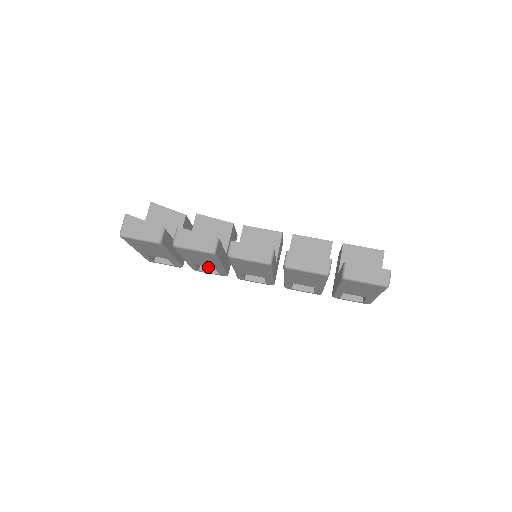
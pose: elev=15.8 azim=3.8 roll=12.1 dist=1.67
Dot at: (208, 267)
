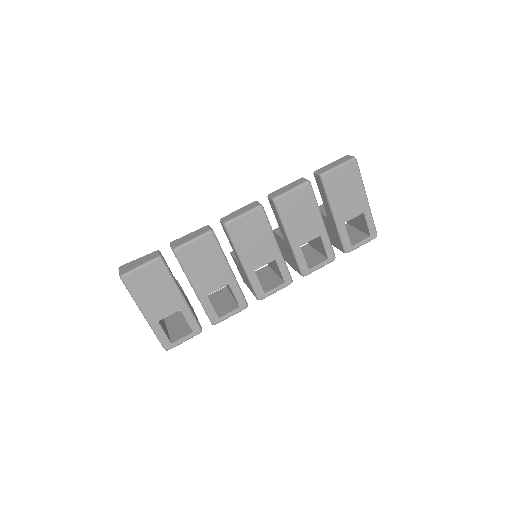
Dot at: (225, 311)
